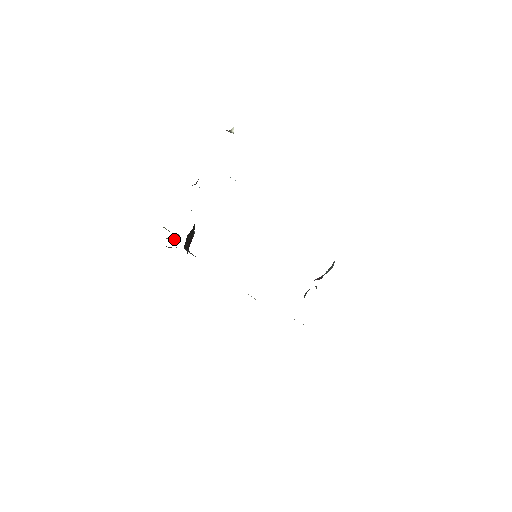
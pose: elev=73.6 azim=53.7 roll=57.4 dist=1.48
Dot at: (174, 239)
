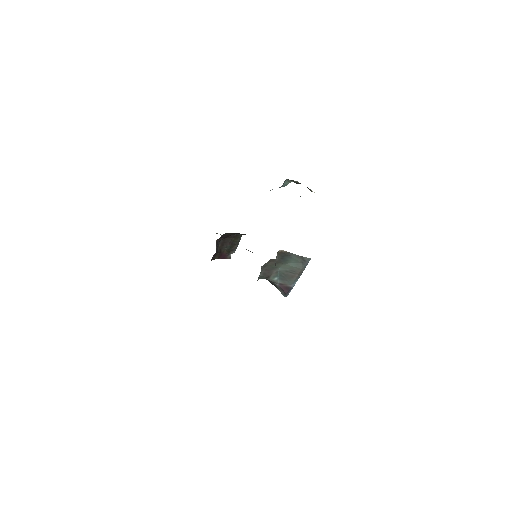
Dot at: (217, 233)
